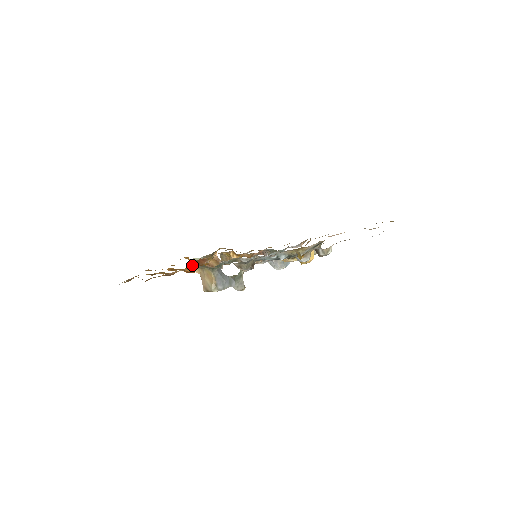
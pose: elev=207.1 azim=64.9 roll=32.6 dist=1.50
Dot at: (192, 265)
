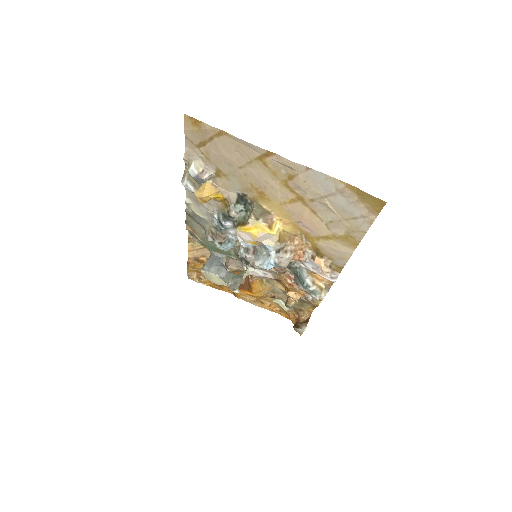
Dot at: occluded
